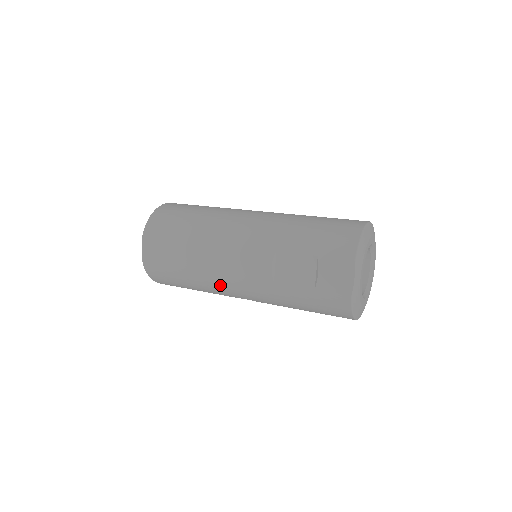
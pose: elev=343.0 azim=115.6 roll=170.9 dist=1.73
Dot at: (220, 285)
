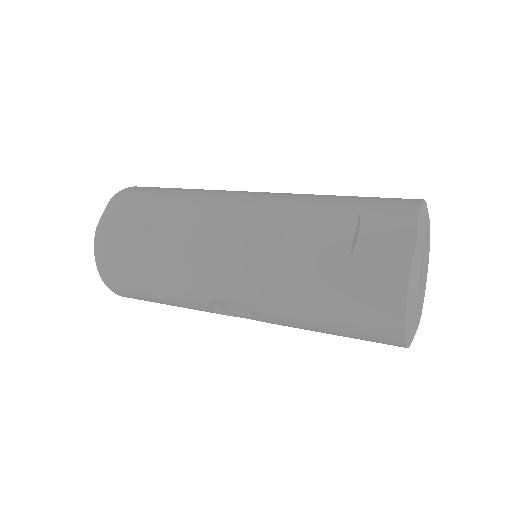
Dot at: (198, 264)
